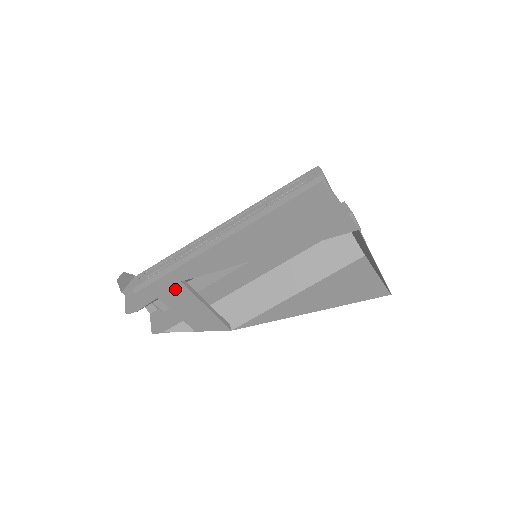
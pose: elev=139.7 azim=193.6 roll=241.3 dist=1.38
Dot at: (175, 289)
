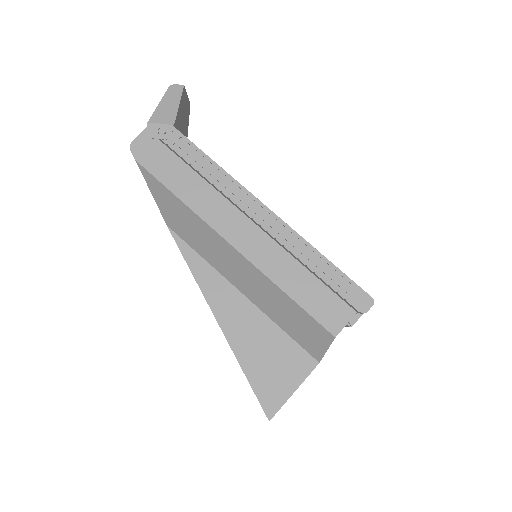
Dot at: (162, 214)
